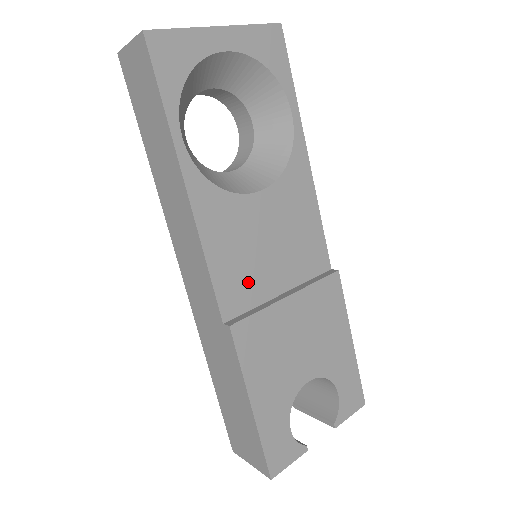
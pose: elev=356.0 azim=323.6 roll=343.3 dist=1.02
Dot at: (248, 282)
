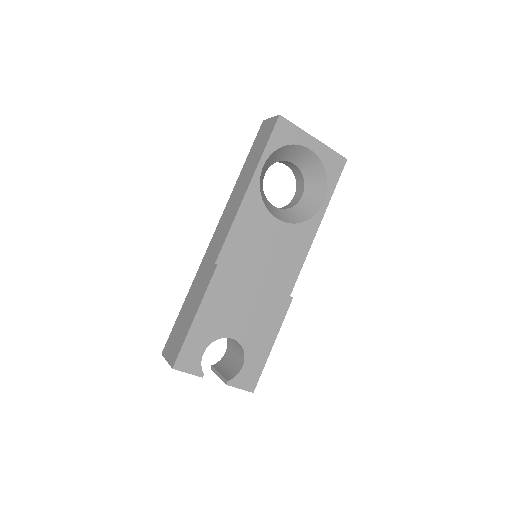
Dot at: (242, 257)
